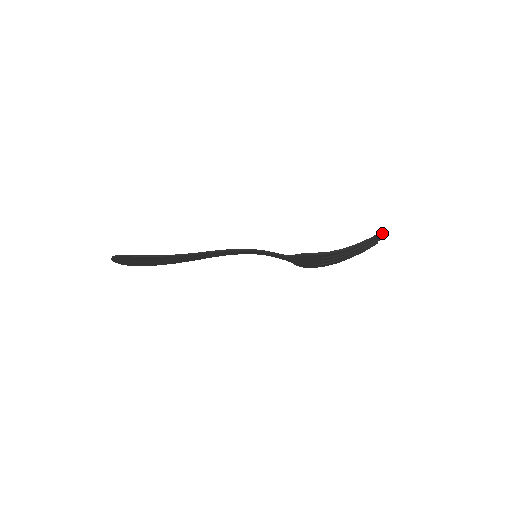
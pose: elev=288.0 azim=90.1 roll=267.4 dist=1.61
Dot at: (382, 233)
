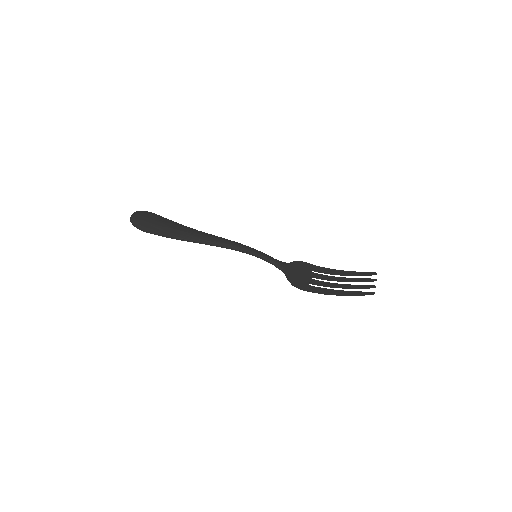
Dot at: occluded
